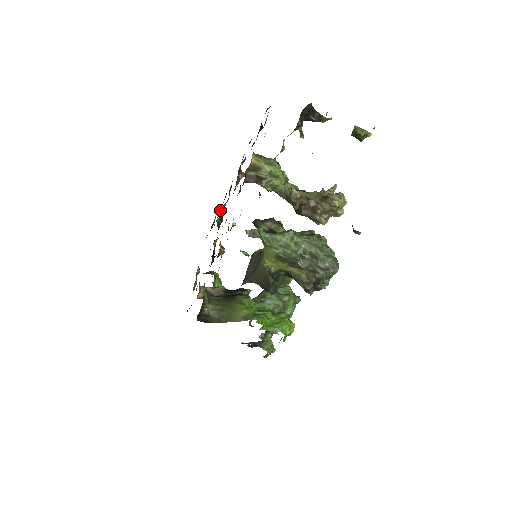
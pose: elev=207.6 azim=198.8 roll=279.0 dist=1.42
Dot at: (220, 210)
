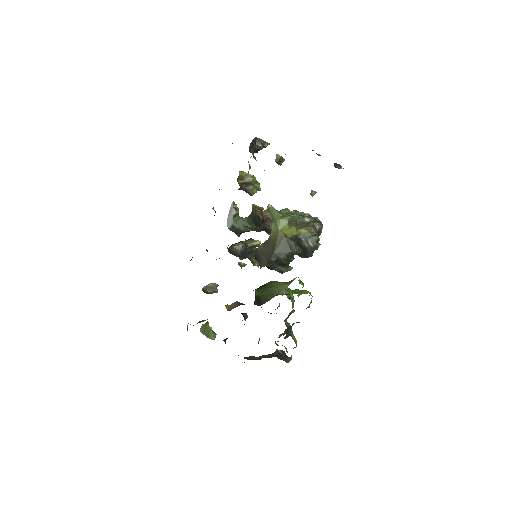
Dot at: occluded
